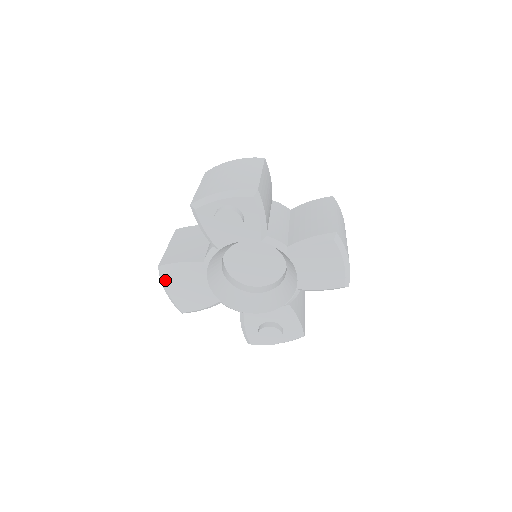
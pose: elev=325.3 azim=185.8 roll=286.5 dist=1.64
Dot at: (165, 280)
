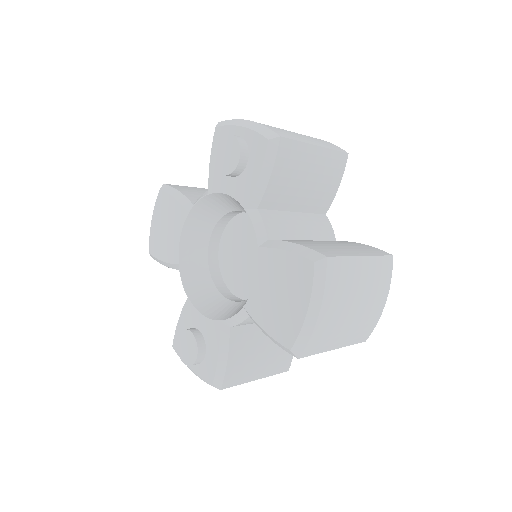
Dot at: (157, 201)
